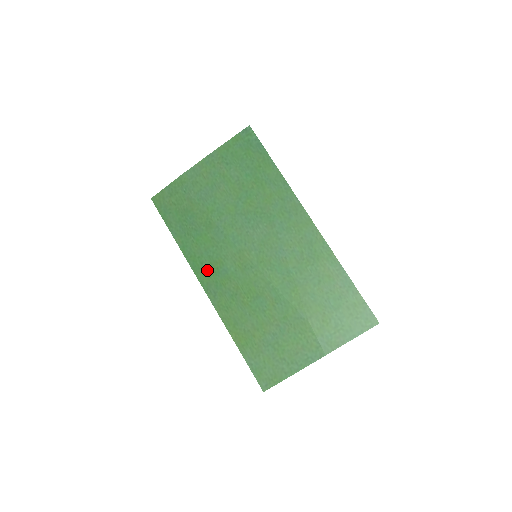
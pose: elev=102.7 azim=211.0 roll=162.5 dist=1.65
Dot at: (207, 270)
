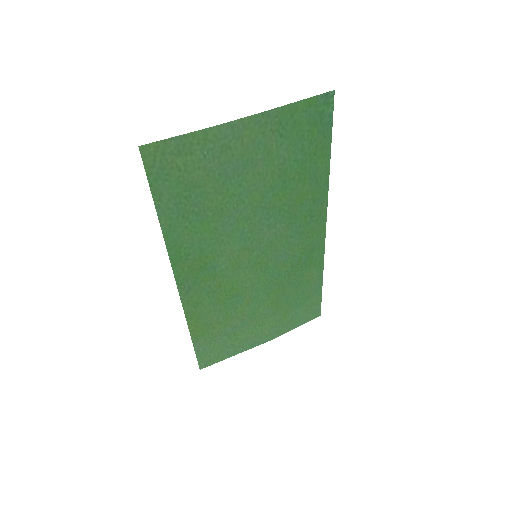
Dot at: (191, 264)
